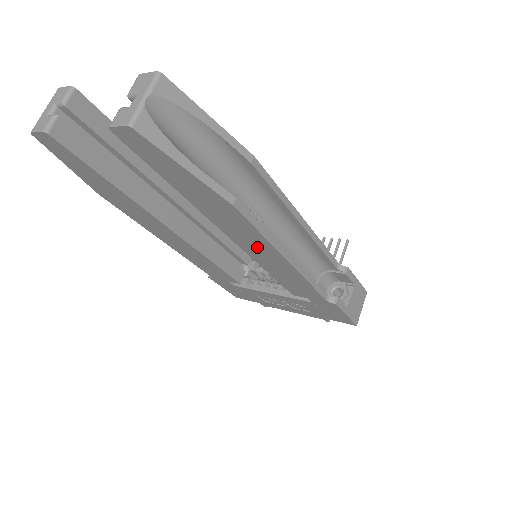
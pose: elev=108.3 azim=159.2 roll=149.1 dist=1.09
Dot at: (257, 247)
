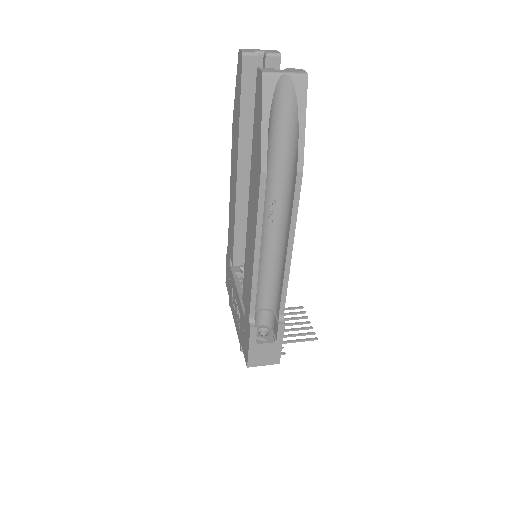
Dot at: (252, 226)
